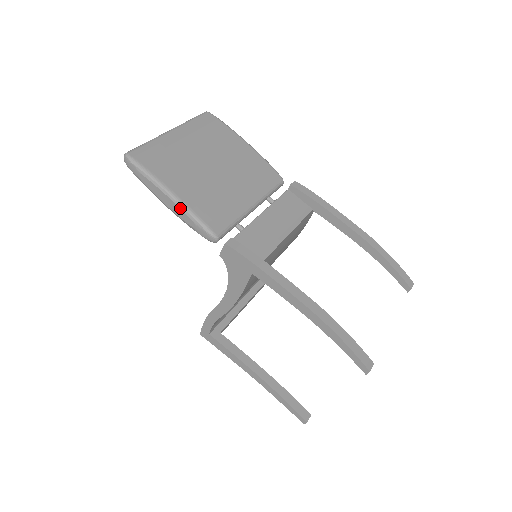
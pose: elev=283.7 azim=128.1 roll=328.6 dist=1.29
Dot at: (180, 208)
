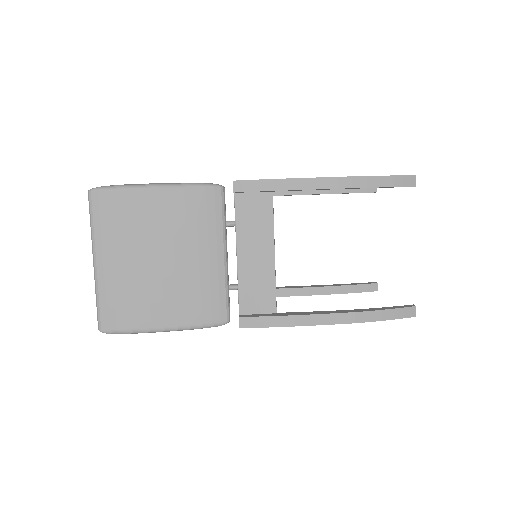
Dot at: occluded
